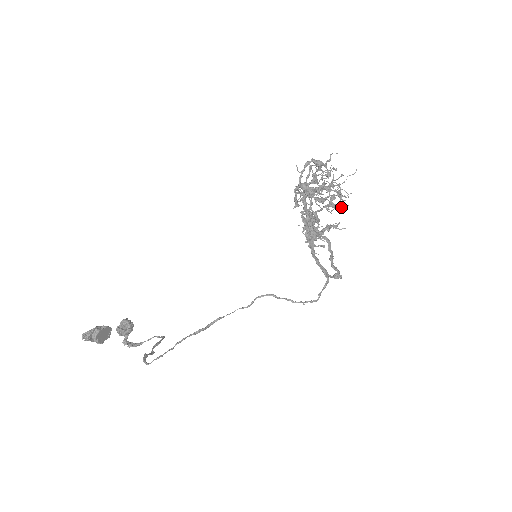
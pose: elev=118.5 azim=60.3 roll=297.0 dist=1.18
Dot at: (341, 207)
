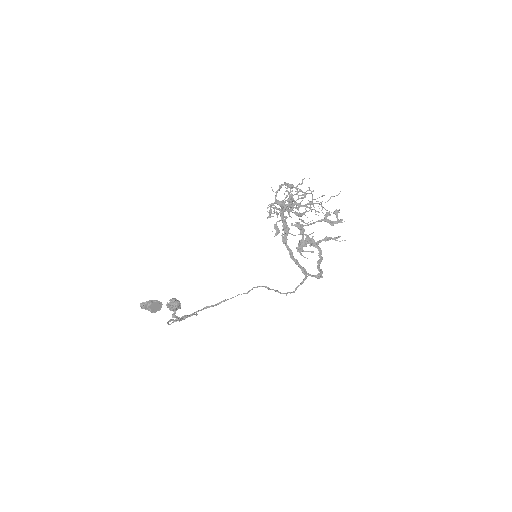
Dot at: (336, 222)
